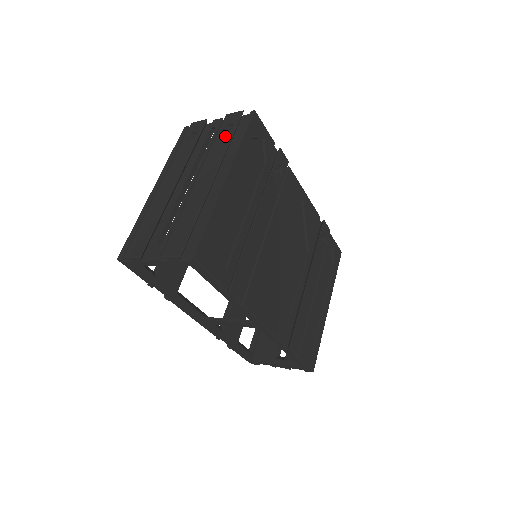
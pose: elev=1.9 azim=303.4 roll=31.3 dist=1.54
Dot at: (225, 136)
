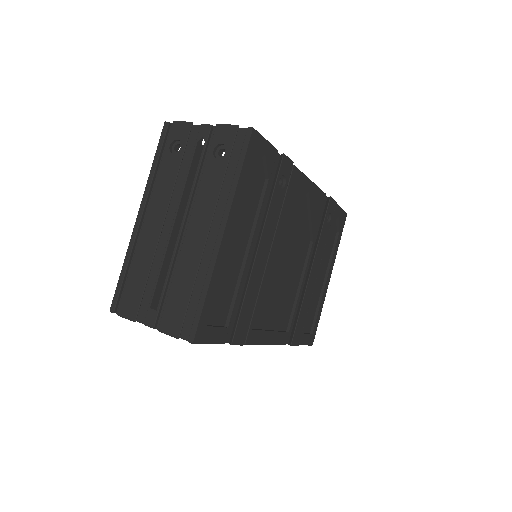
Dot at: (217, 165)
